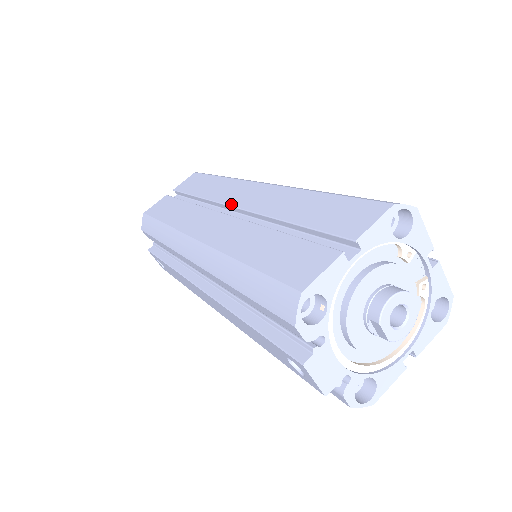
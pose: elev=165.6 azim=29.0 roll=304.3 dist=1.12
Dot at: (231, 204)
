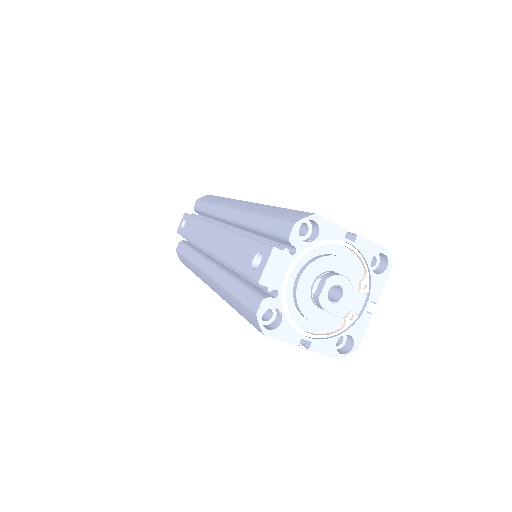
Dot at: occluded
